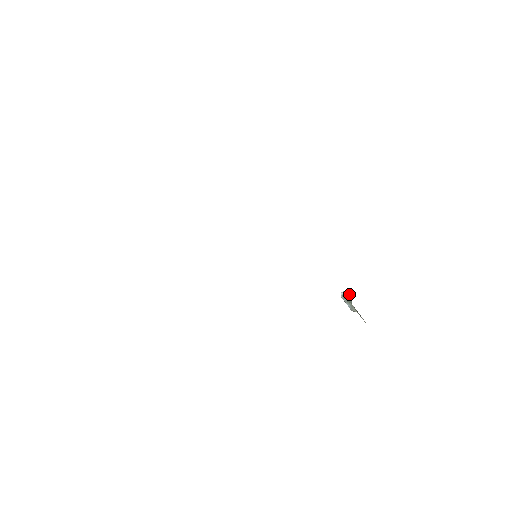
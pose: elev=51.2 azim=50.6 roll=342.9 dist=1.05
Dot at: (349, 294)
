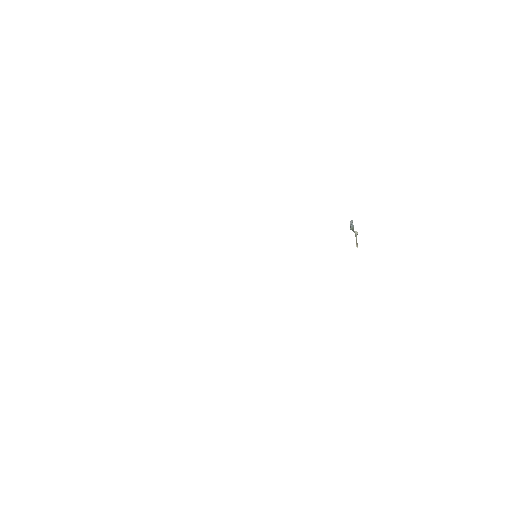
Dot at: (352, 223)
